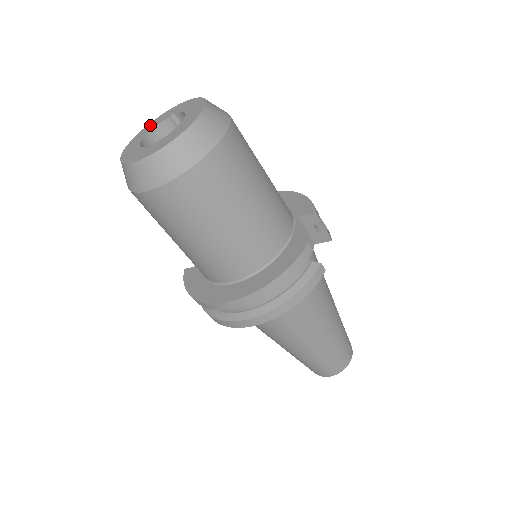
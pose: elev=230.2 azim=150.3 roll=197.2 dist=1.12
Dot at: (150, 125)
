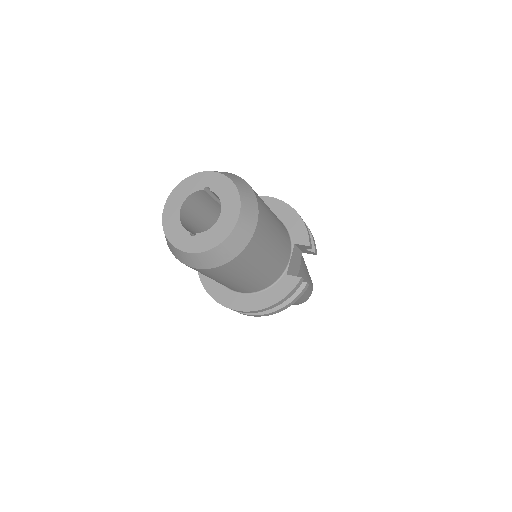
Dot at: (184, 187)
